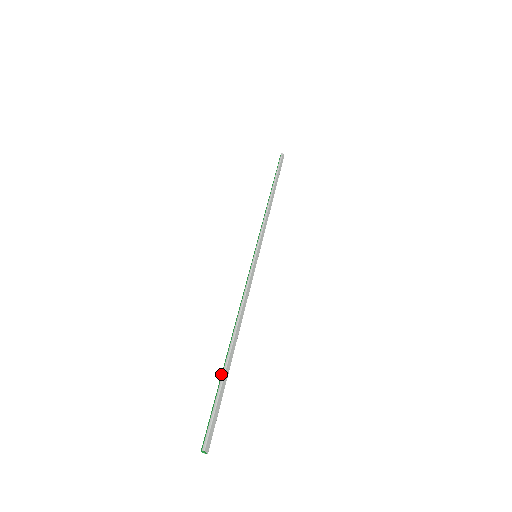
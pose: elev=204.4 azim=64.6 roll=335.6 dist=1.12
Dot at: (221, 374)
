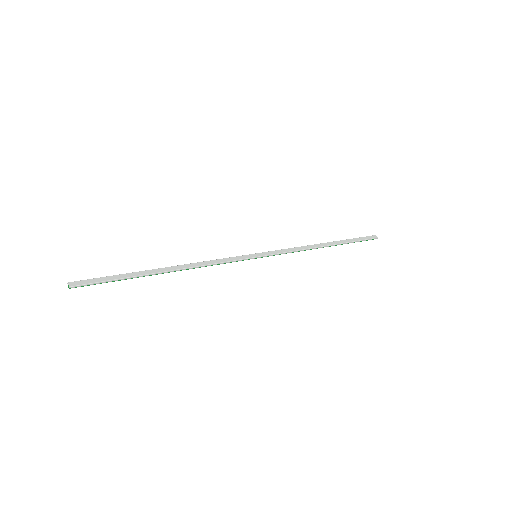
Dot at: (134, 274)
